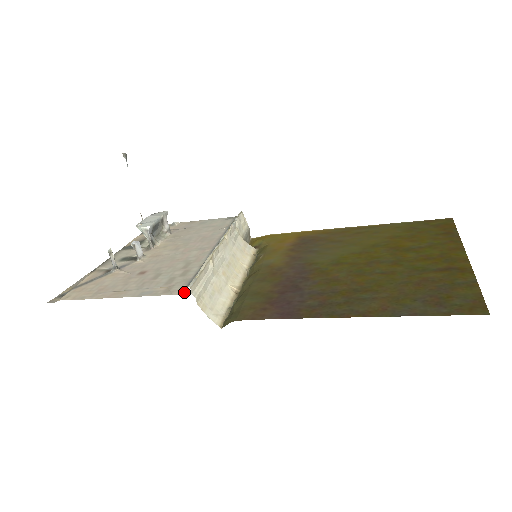
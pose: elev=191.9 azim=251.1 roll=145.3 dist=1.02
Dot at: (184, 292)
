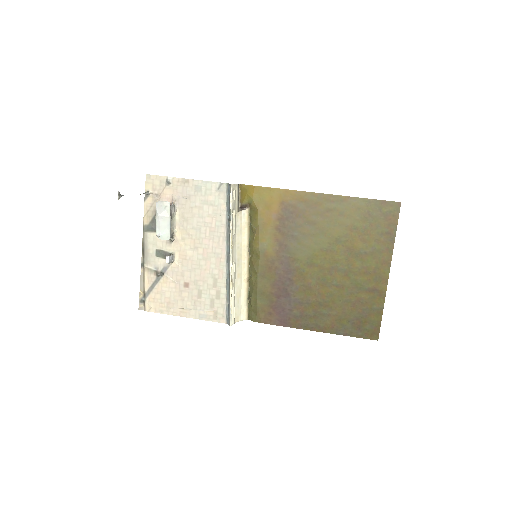
Dot at: (228, 324)
